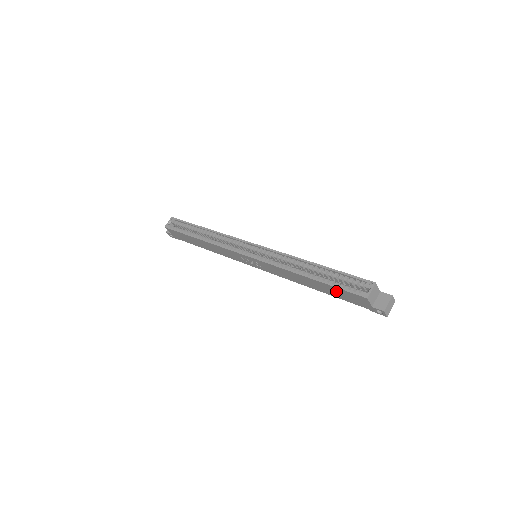
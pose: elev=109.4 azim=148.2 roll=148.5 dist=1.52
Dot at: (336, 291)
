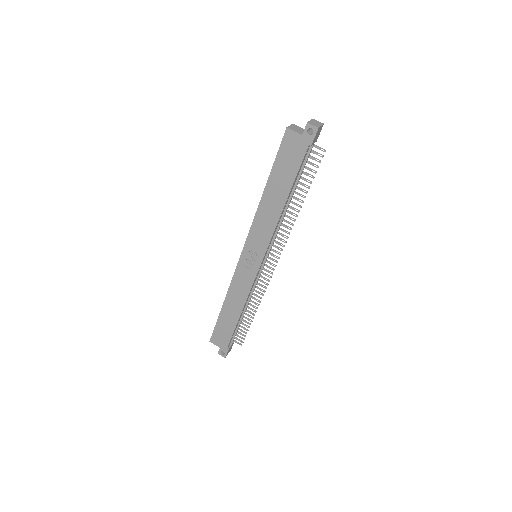
Dot at: (282, 167)
